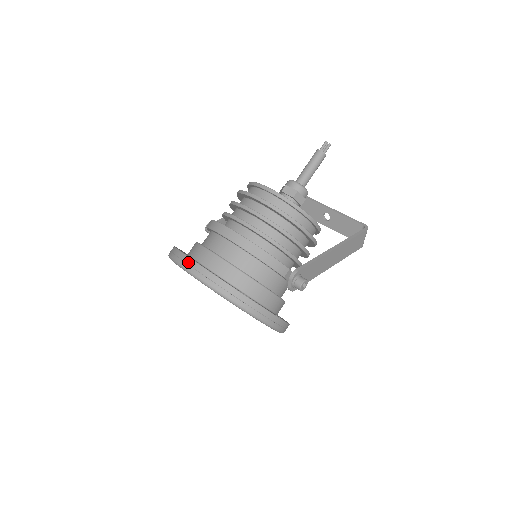
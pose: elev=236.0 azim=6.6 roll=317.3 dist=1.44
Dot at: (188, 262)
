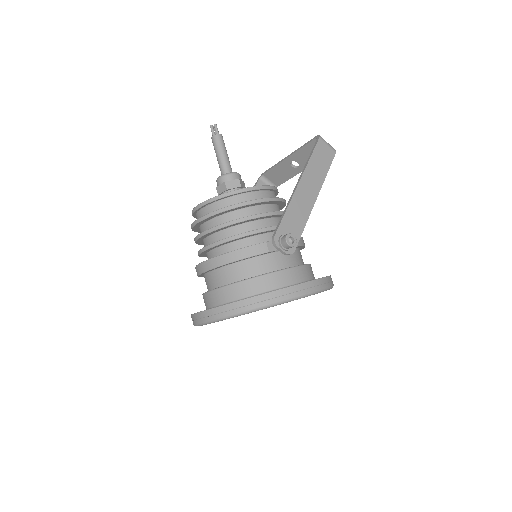
Dot at: (195, 318)
